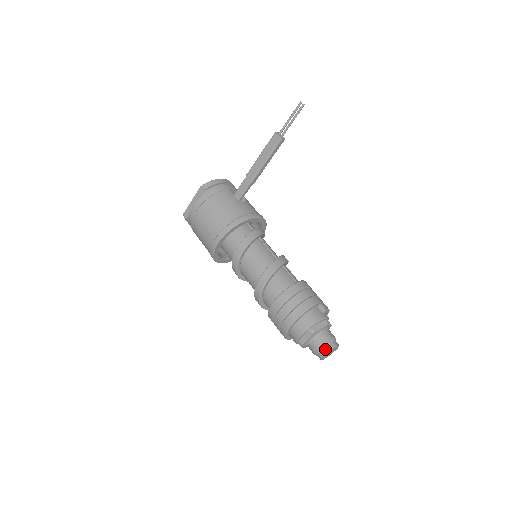
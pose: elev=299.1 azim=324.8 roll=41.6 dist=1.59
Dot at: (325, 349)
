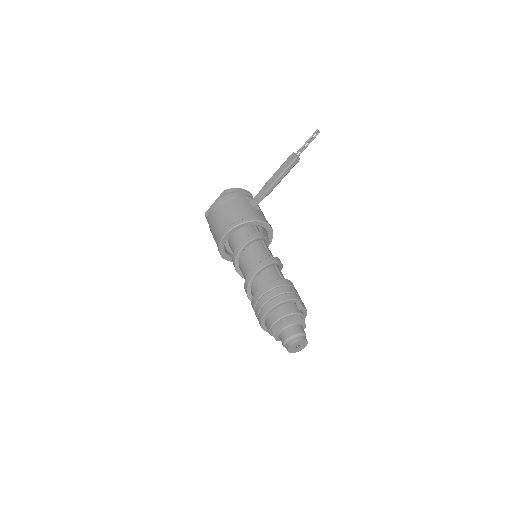
Dot at: (293, 340)
